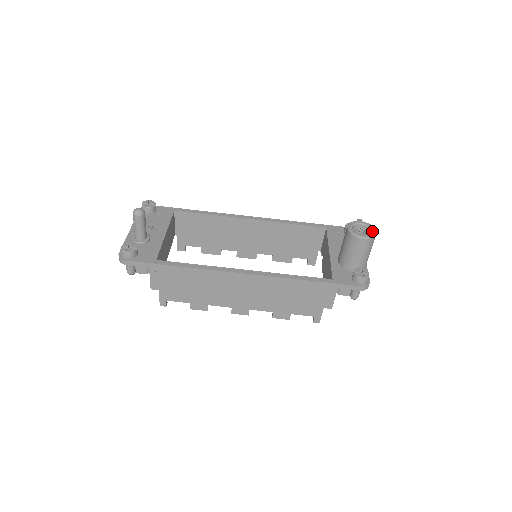
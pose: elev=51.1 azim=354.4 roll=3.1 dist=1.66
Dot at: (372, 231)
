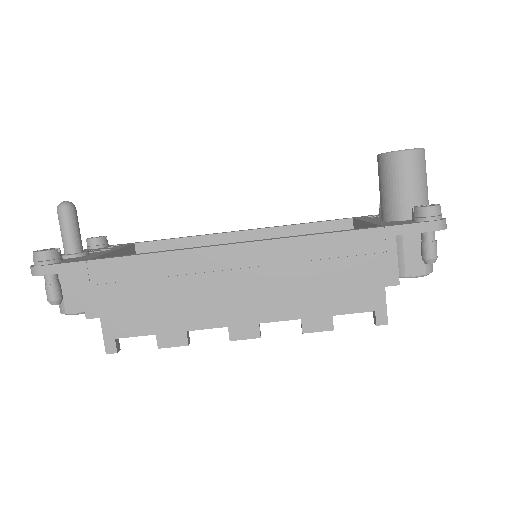
Dot at: occluded
